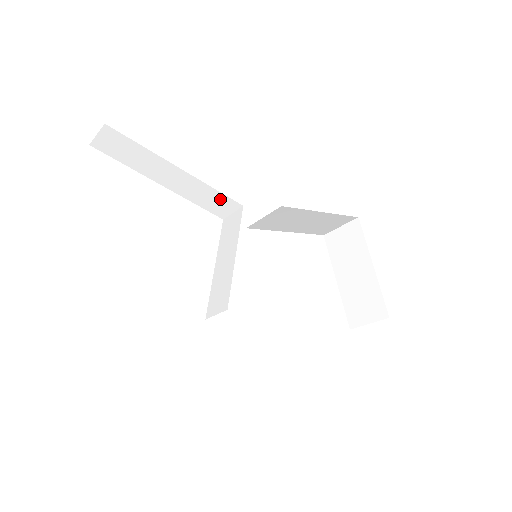
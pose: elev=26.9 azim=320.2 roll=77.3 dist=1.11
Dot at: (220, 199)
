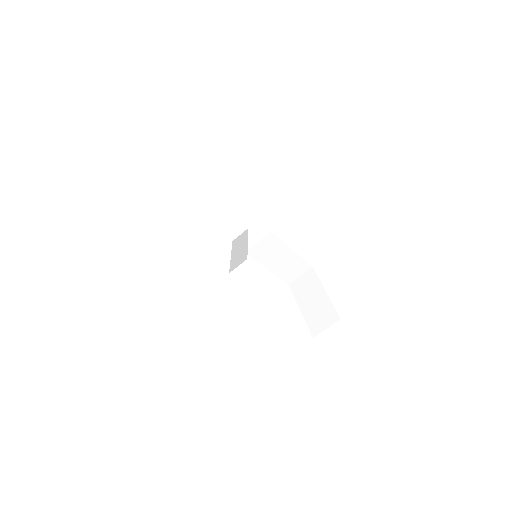
Dot at: (235, 222)
